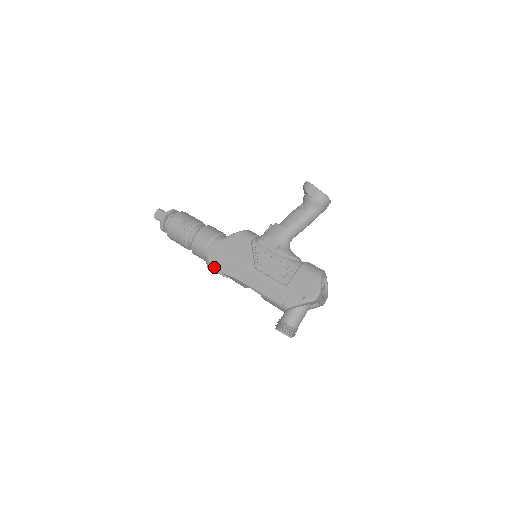
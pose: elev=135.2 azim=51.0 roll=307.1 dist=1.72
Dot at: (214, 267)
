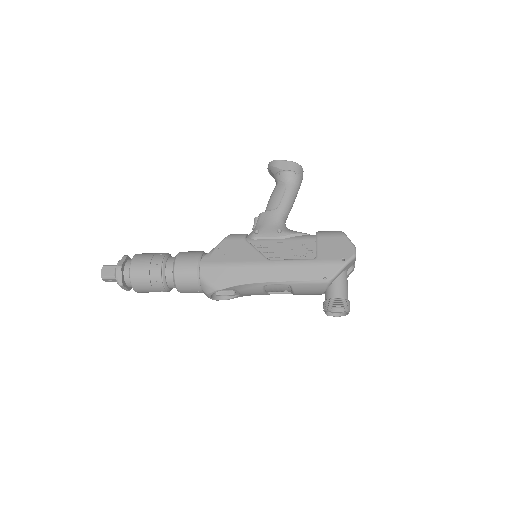
Dot at: (218, 285)
